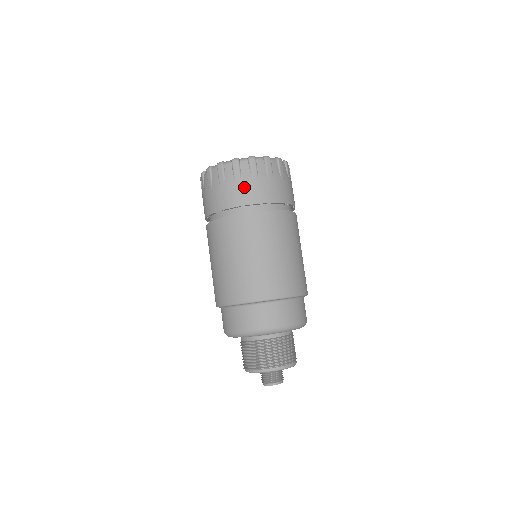
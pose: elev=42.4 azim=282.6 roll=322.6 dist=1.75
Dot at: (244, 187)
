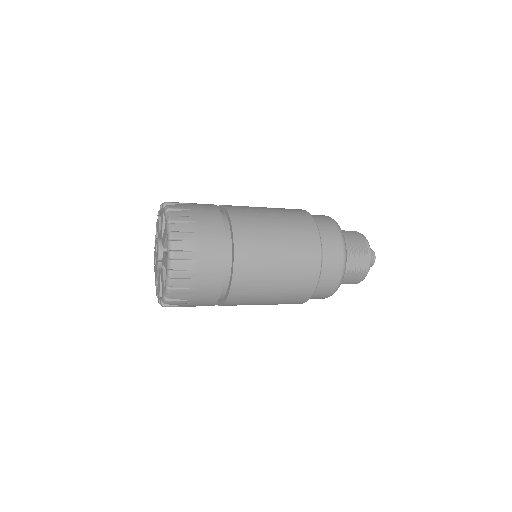
Dot at: occluded
